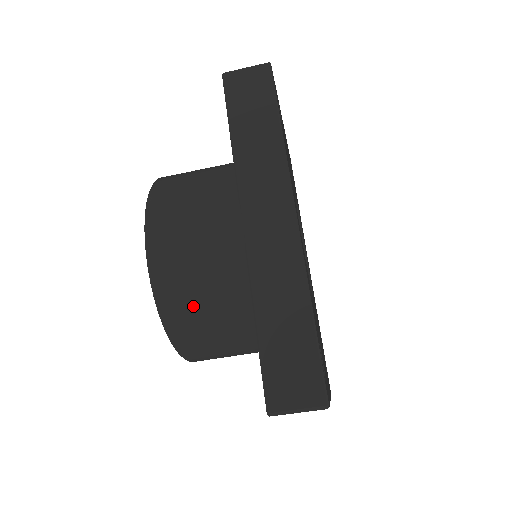
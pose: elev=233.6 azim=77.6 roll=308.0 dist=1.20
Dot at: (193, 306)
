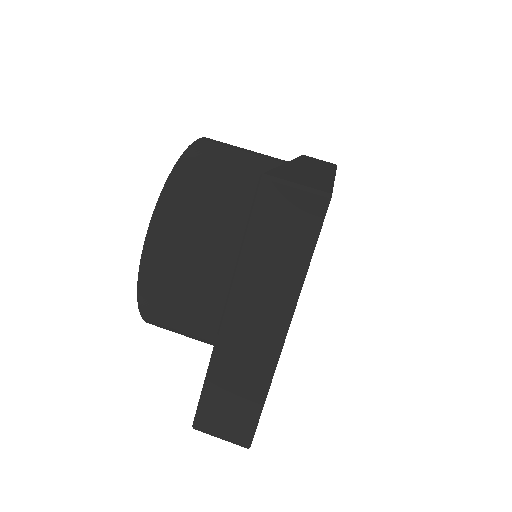
Dot at: (213, 169)
